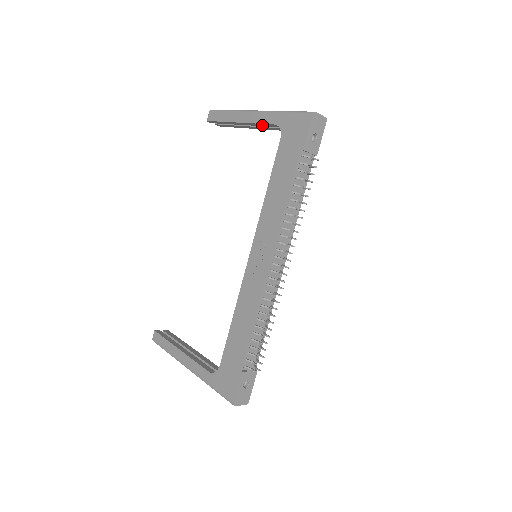
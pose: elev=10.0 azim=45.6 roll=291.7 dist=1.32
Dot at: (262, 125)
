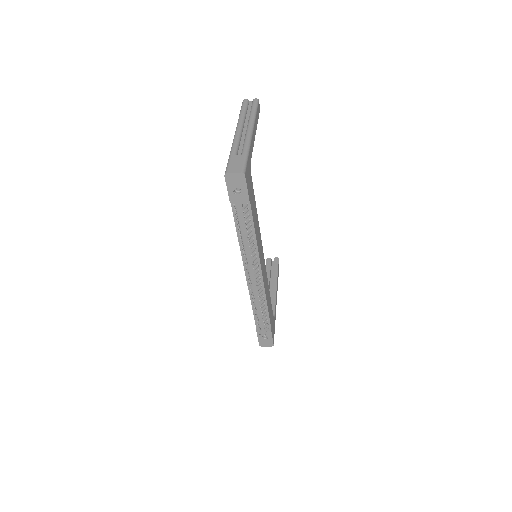
Dot at: occluded
